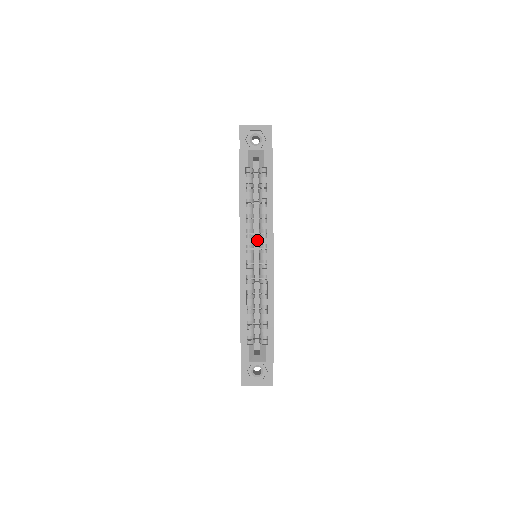
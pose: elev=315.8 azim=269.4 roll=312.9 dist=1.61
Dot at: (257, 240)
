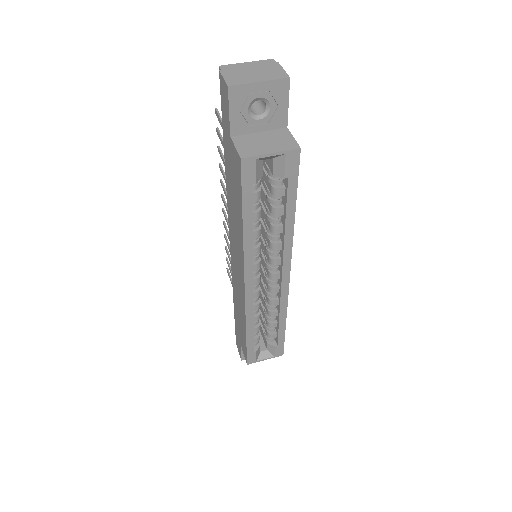
Dot at: occluded
